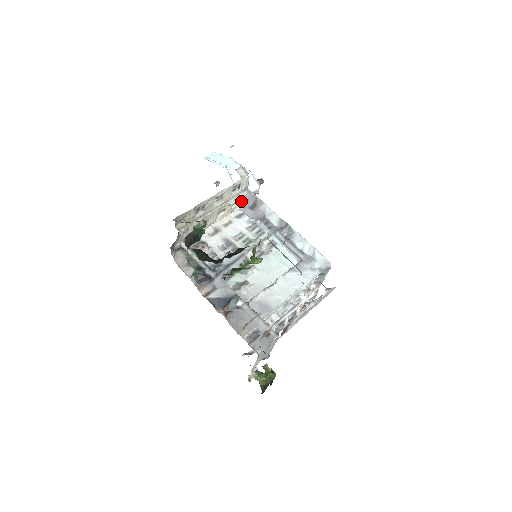
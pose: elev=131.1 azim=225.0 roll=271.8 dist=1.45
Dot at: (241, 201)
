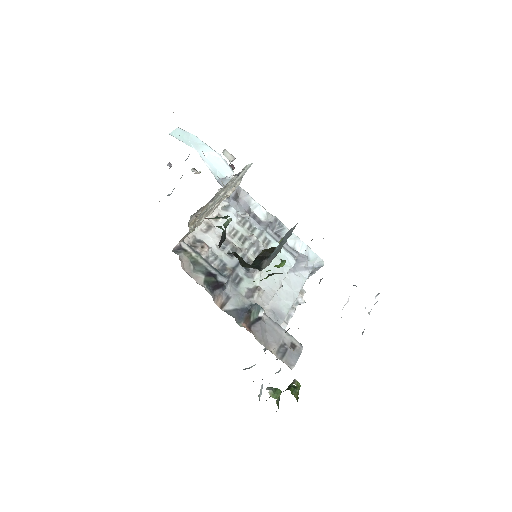
Dot at: occluded
